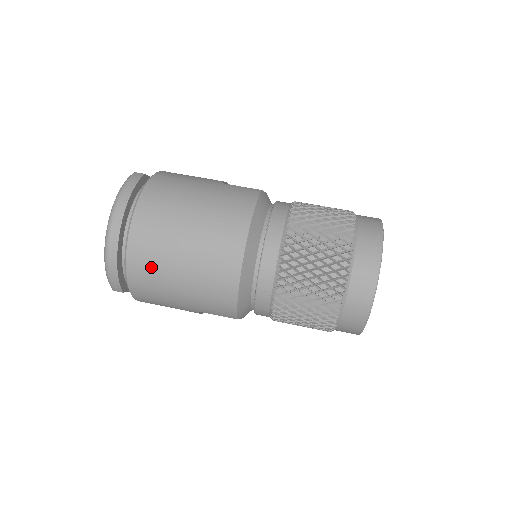
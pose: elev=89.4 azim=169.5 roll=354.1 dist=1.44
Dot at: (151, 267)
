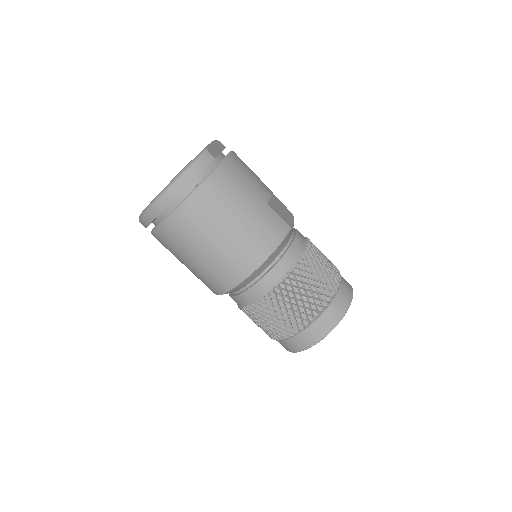
Dot at: (178, 240)
